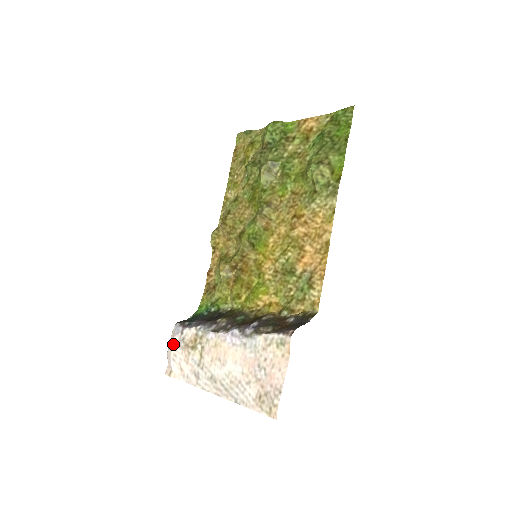
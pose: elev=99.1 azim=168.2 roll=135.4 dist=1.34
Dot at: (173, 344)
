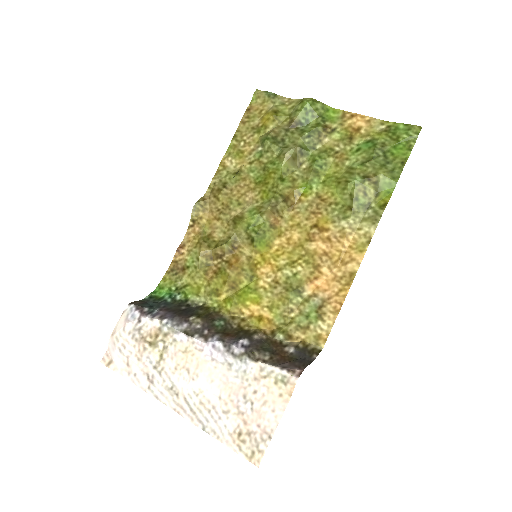
Dot at: (124, 331)
